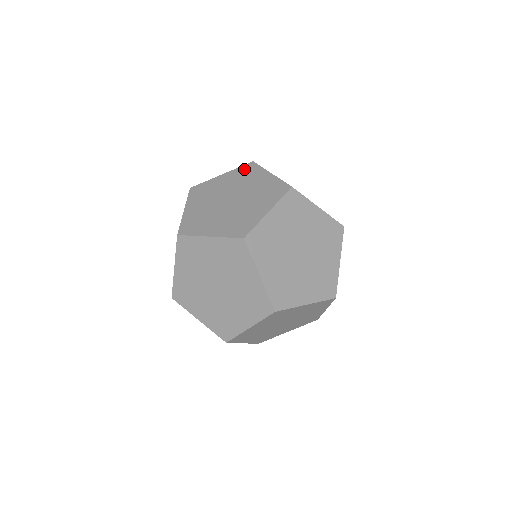
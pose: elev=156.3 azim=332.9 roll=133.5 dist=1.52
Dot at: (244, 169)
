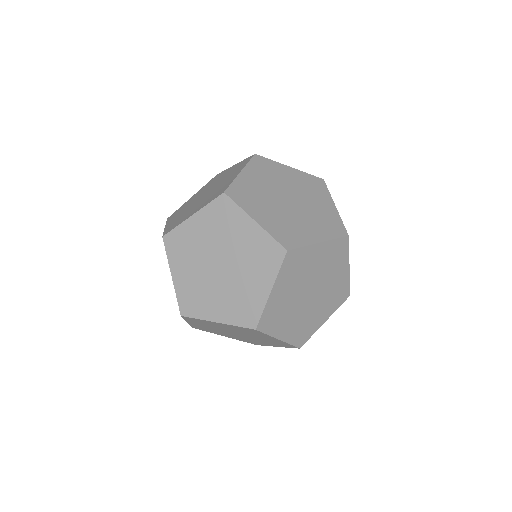
Dot at: (243, 162)
